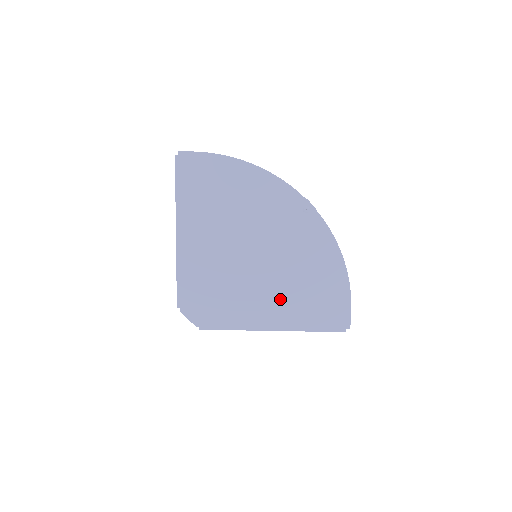
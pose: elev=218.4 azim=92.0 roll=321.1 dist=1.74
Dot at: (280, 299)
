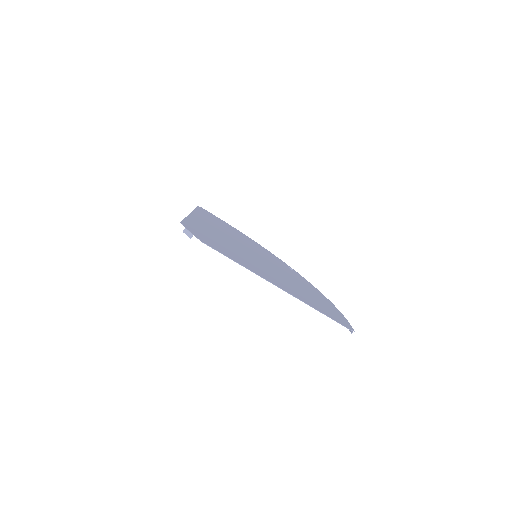
Dot at: (281, 280)
